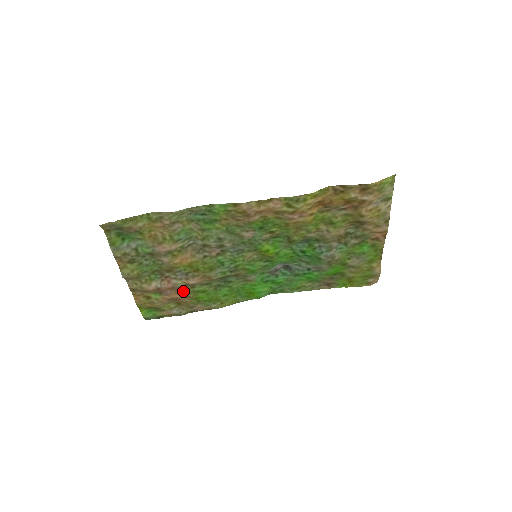
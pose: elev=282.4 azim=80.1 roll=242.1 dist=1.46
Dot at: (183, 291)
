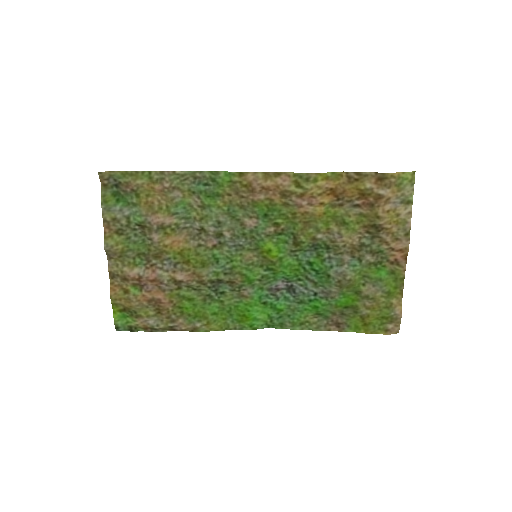
Dot at: (167, 291)
